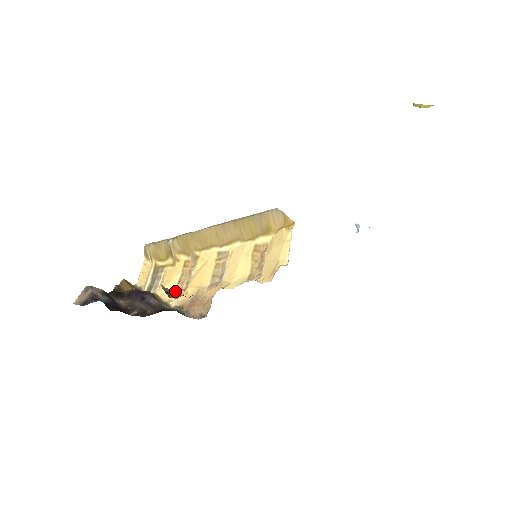
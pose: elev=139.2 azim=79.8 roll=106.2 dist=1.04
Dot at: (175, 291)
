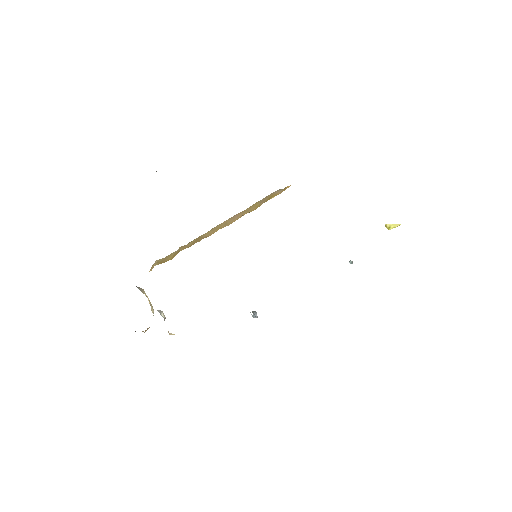
Dot at: occluded
